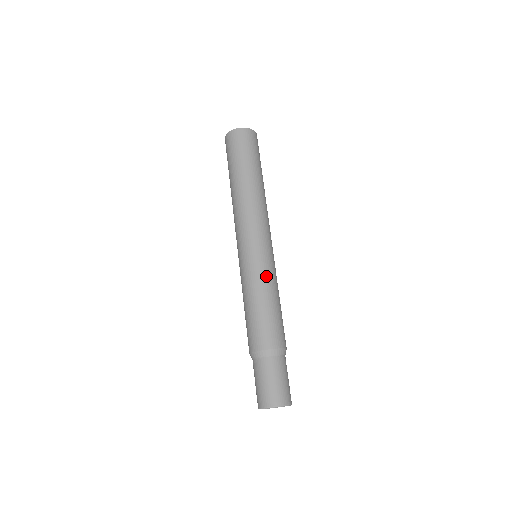
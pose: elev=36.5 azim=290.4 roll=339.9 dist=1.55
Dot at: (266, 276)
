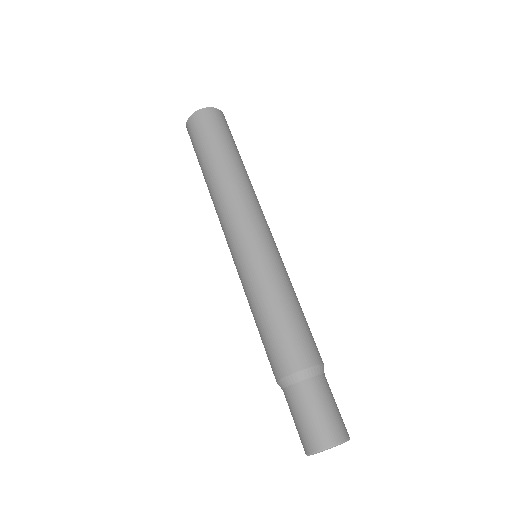
Dot at: (270, 277)
